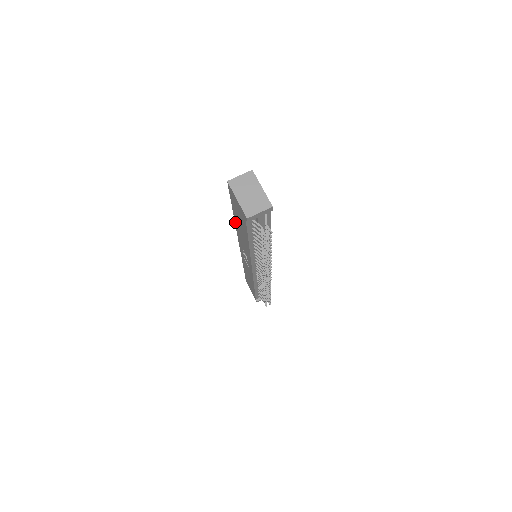
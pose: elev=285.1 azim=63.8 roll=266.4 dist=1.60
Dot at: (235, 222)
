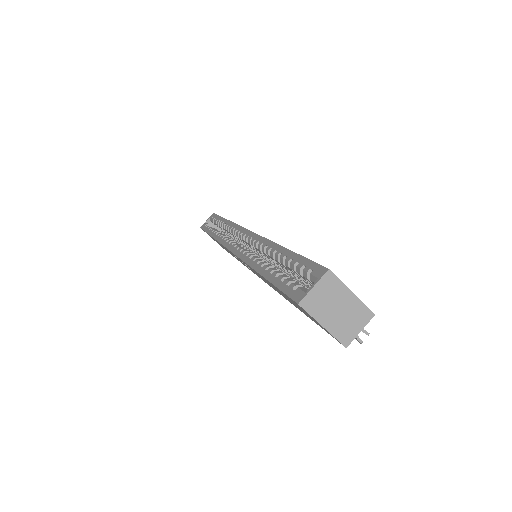
Dot at: (254, 270)
